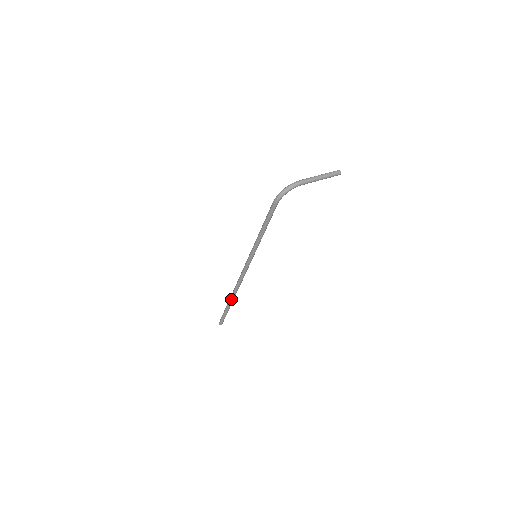
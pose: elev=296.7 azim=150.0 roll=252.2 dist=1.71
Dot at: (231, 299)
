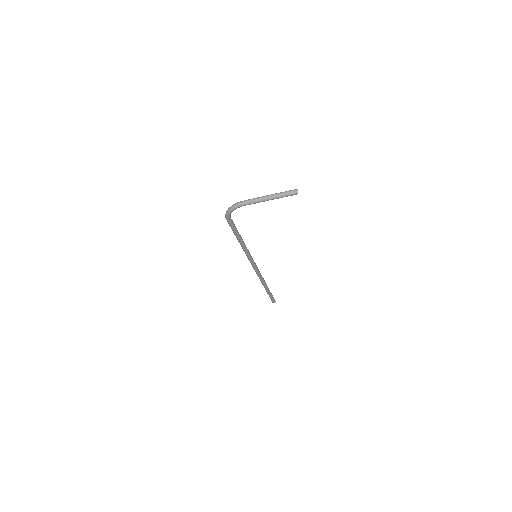
Dot at: (263, 285)
